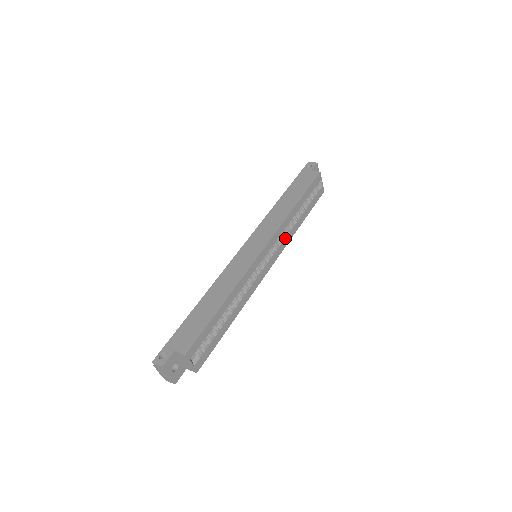
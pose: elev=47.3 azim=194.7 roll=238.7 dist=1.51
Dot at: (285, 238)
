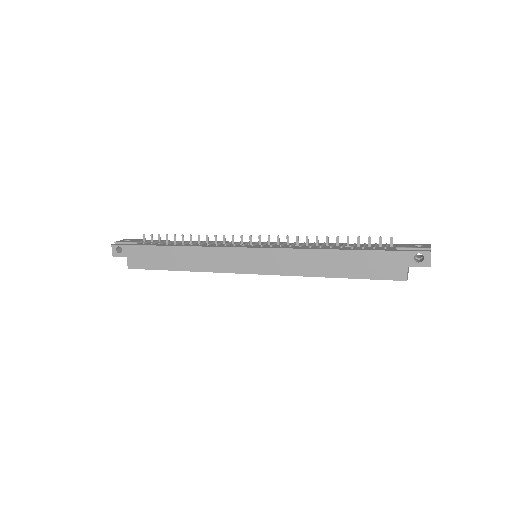
Dot at: occluded
